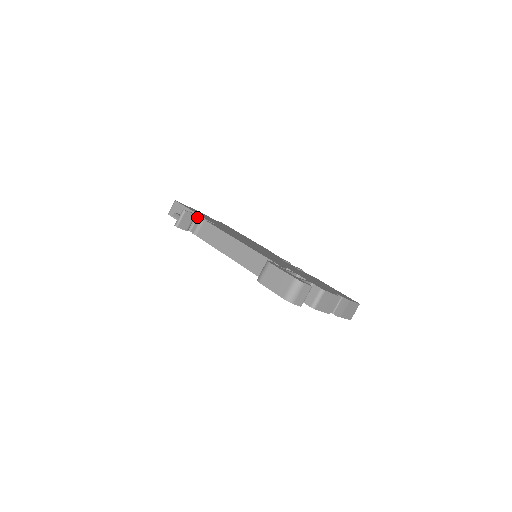
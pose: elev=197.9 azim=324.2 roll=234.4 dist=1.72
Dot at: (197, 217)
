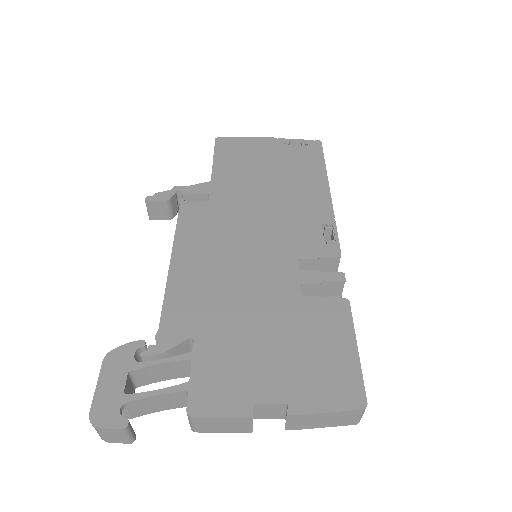
Dot at: (182, 195)
